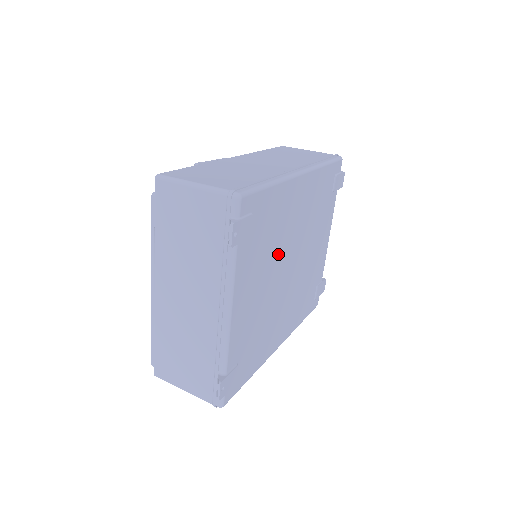
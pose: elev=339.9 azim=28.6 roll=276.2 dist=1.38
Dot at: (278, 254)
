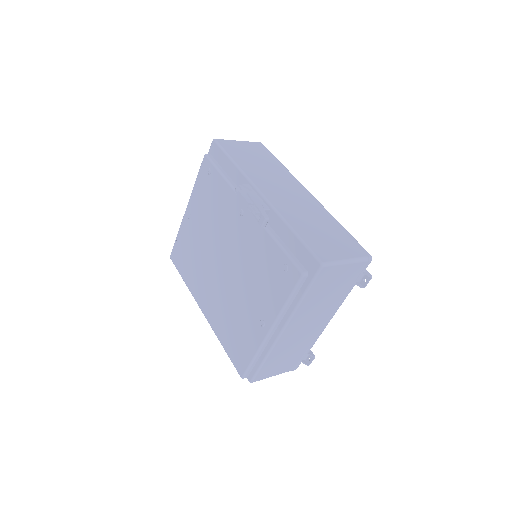
Dot at: occluded
